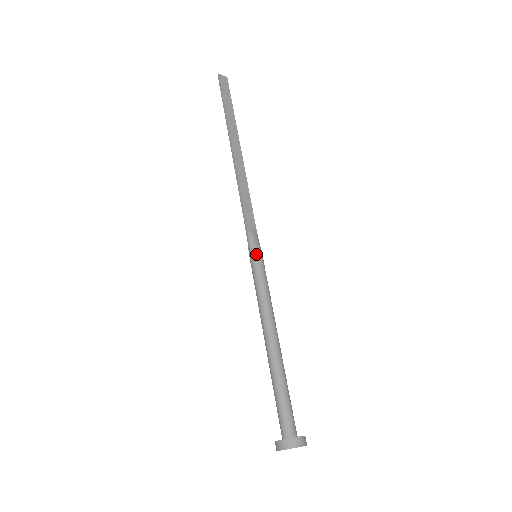
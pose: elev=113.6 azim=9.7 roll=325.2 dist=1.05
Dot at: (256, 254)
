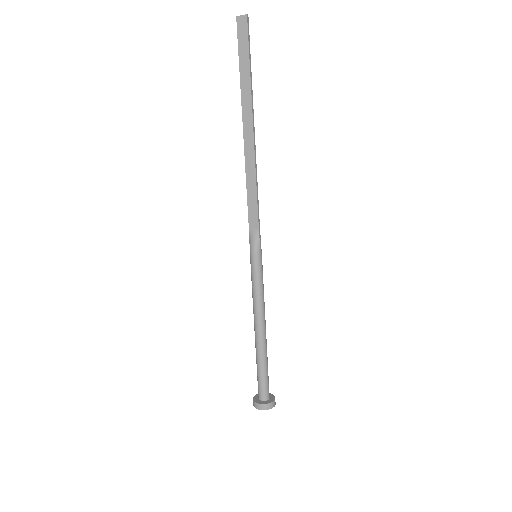
Dot at: (251, 258)
